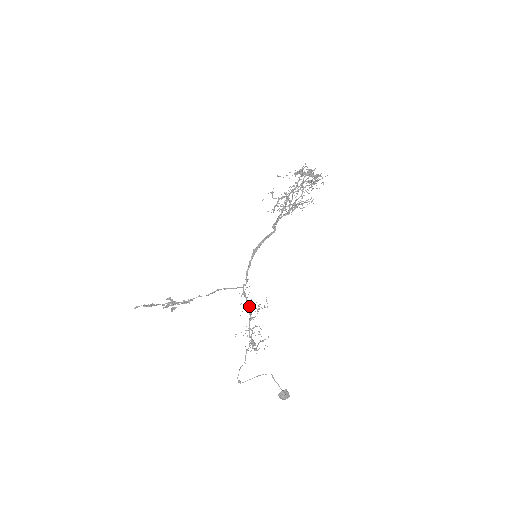
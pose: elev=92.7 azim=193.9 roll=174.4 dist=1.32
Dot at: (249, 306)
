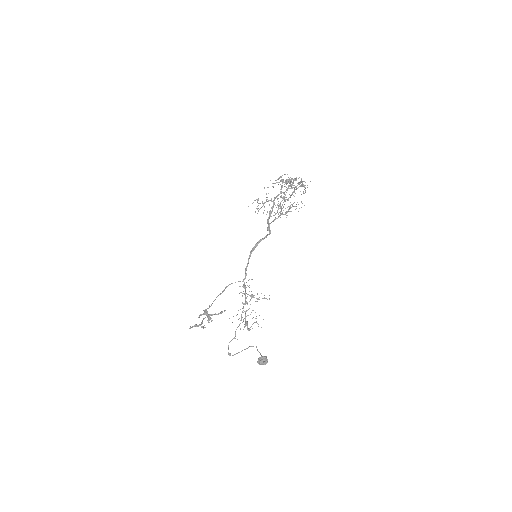
Dot at: occluded
